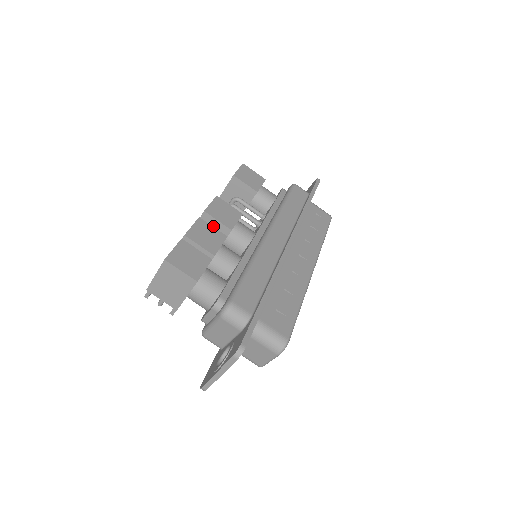
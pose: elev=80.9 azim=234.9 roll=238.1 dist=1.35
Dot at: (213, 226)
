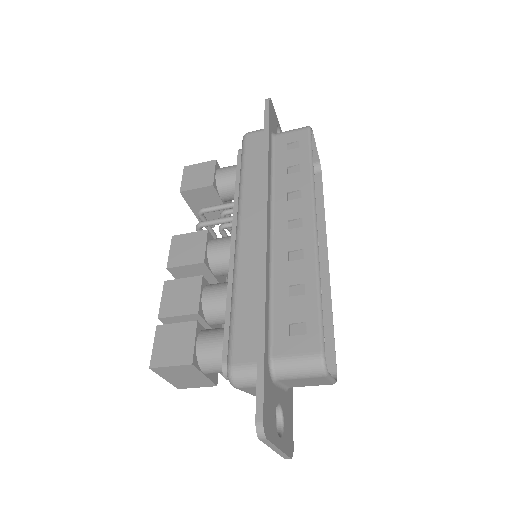
Dot at: (189, 272)
